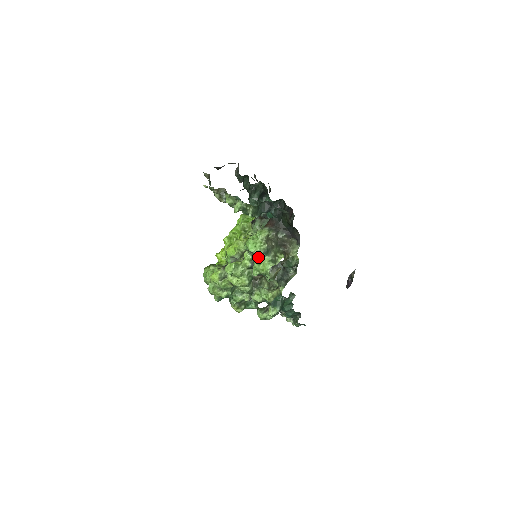
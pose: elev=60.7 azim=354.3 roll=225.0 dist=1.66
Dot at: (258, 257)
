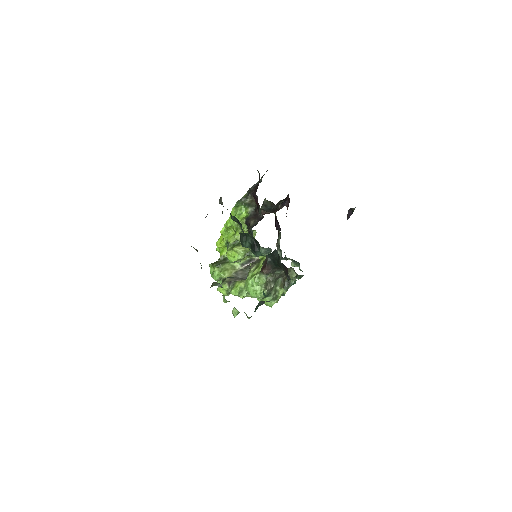
Dot at: (260, 298)
